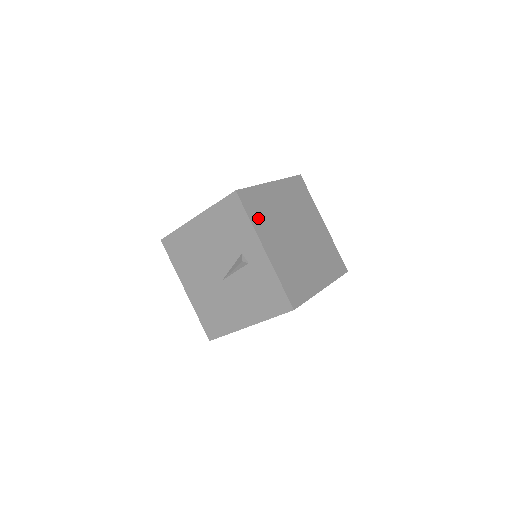
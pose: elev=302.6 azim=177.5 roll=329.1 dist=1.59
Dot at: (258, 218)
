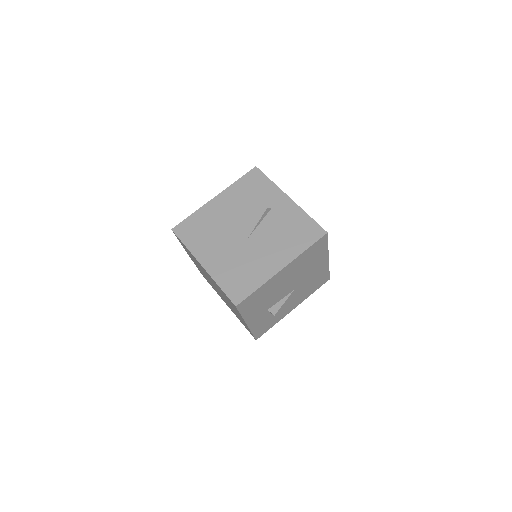
Dot at: occluded
